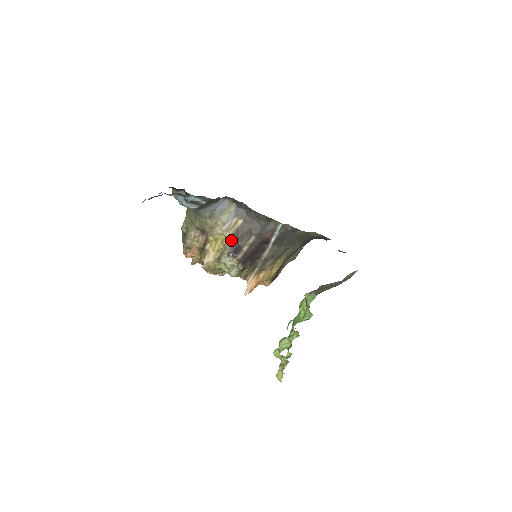
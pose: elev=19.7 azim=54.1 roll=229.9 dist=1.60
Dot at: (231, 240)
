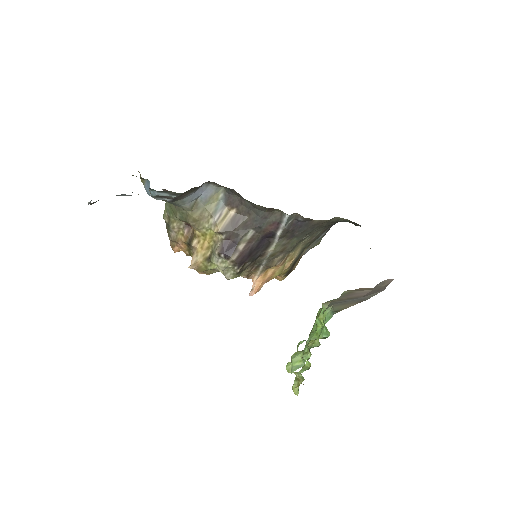
Dot at: (222, 237)
